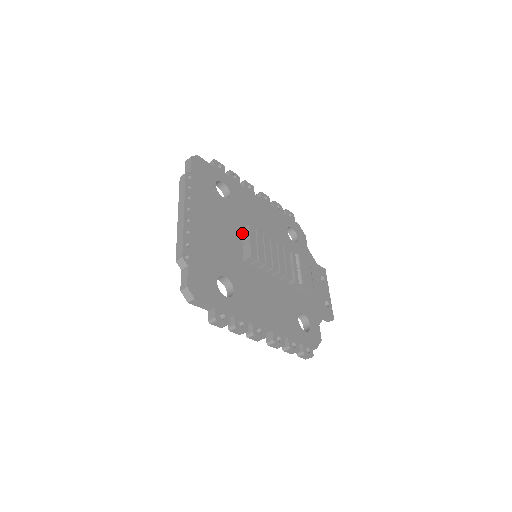
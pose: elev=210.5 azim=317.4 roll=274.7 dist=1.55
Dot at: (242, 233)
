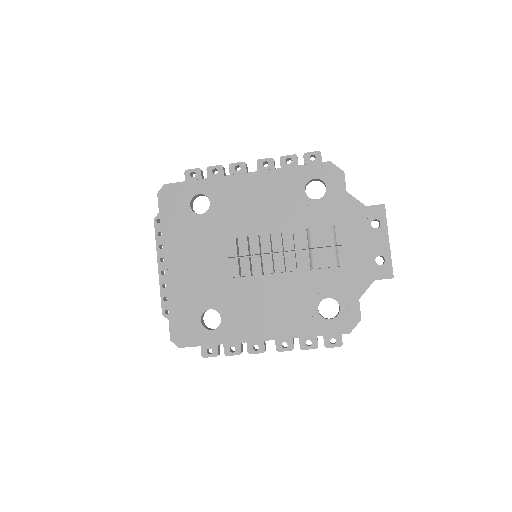
Dot at: occluded
